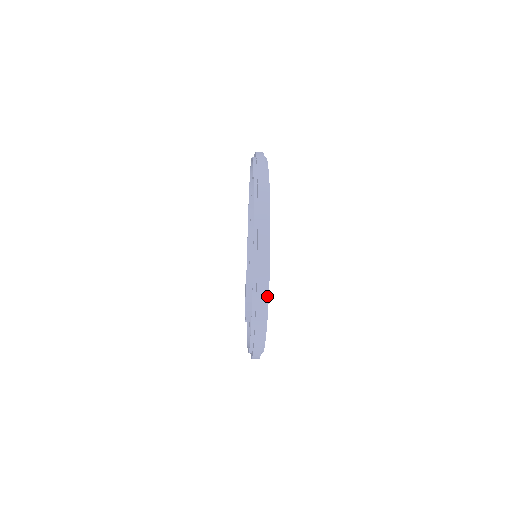
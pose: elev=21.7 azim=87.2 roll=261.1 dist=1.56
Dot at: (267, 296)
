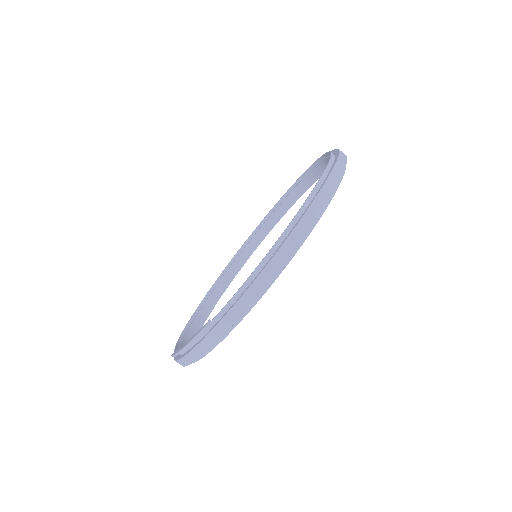
Dot at: occluded
